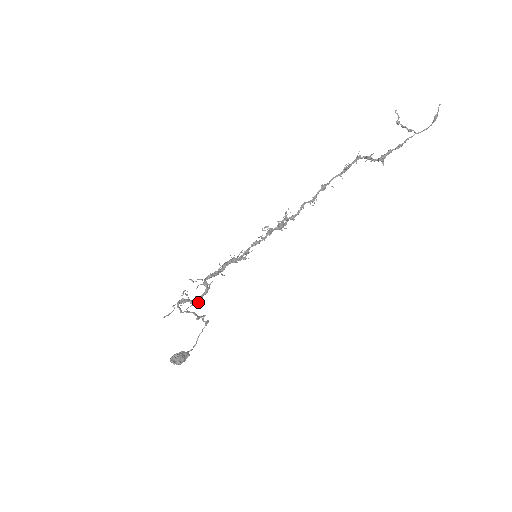
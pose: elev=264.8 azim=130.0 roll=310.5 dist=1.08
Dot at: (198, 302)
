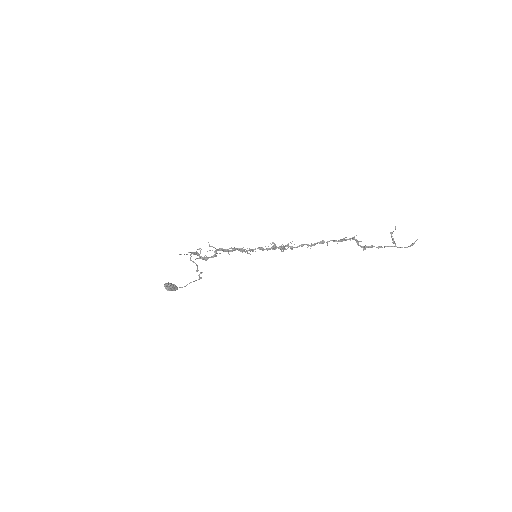
Dot at: occluded
